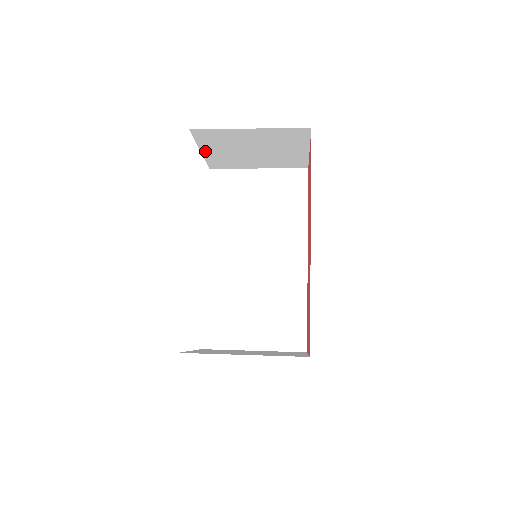
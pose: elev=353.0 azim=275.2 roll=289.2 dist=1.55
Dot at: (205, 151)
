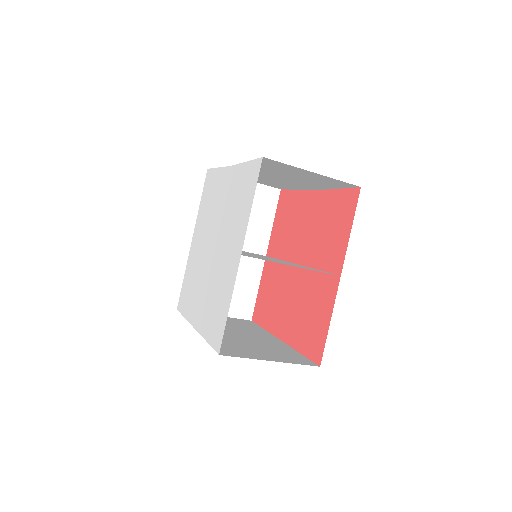
Dot at: occluded
